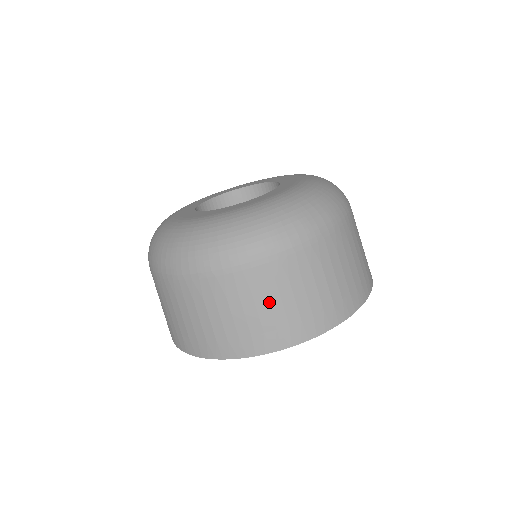
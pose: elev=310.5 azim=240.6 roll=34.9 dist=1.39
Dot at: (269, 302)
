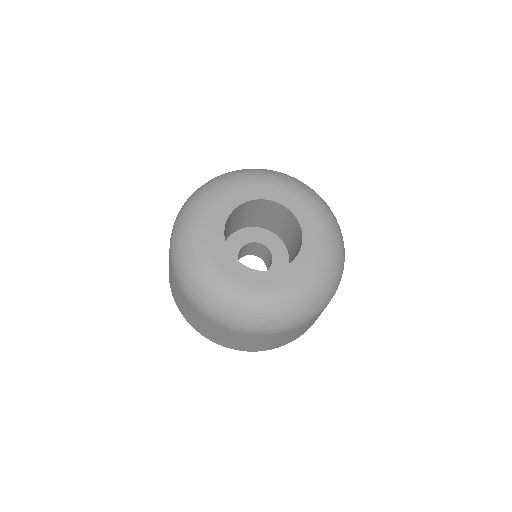
Dot at: (265, 342)
